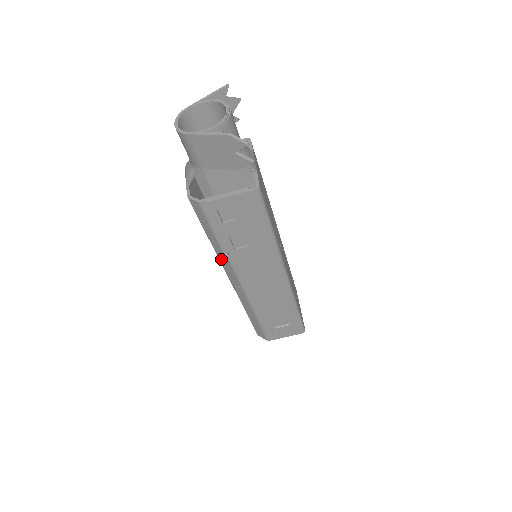
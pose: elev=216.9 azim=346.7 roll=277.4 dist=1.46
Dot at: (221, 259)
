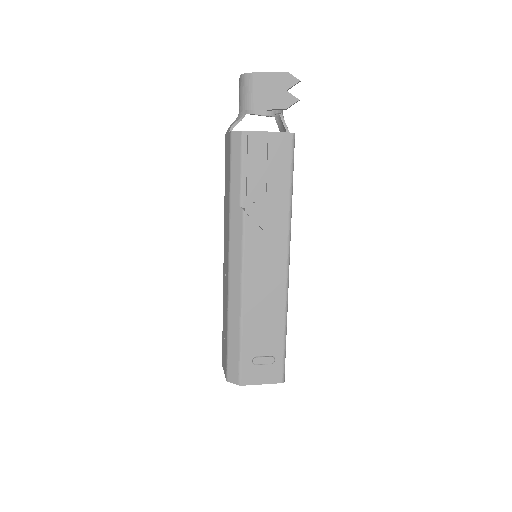
Dot at: (233, 221)
